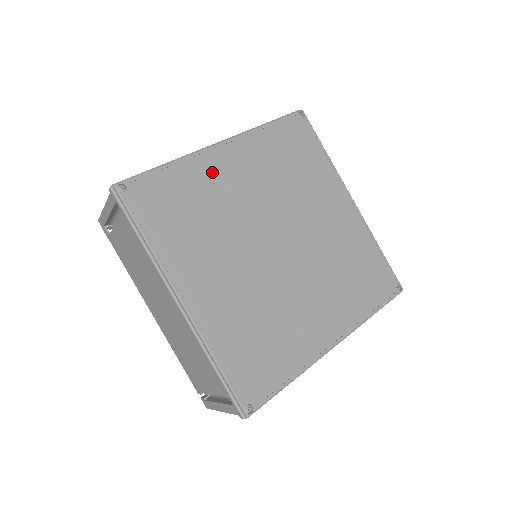
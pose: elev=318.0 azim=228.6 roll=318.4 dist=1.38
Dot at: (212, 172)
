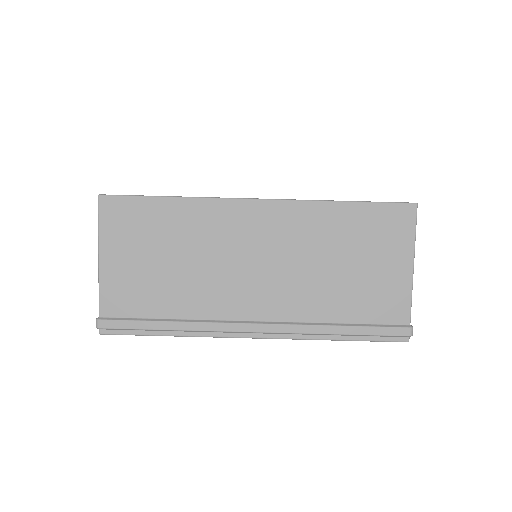
Dot at: occluded
